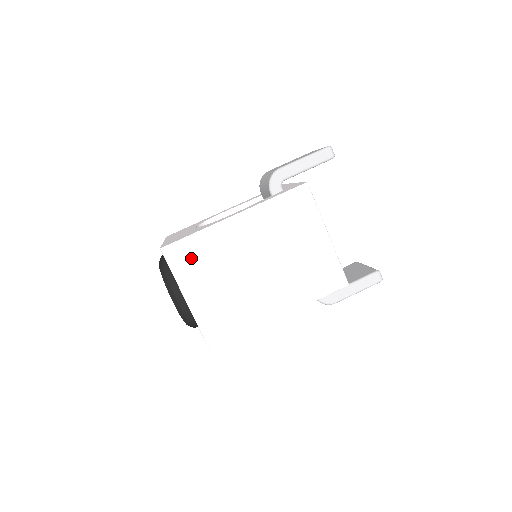
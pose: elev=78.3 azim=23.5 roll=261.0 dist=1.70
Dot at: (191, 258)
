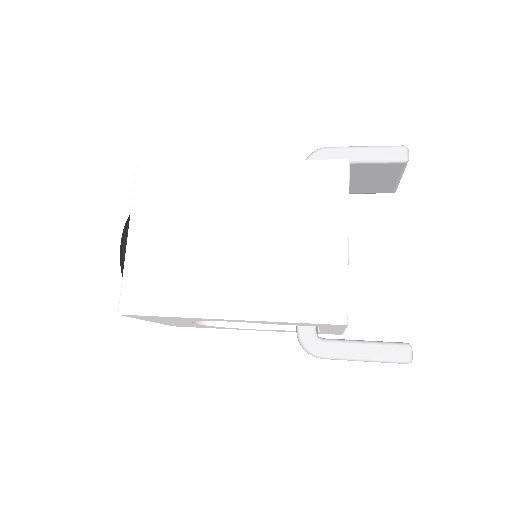
Dot at: (162, 188)
